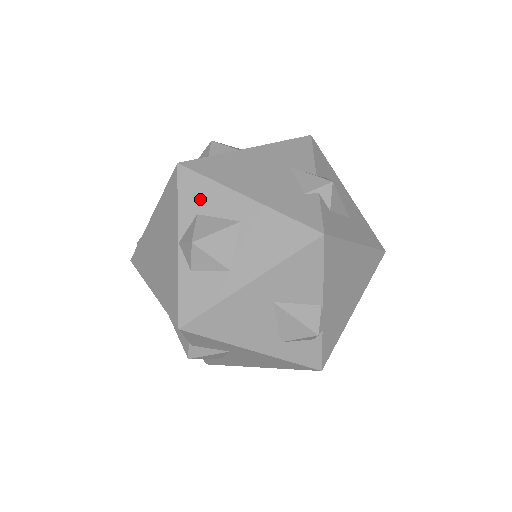
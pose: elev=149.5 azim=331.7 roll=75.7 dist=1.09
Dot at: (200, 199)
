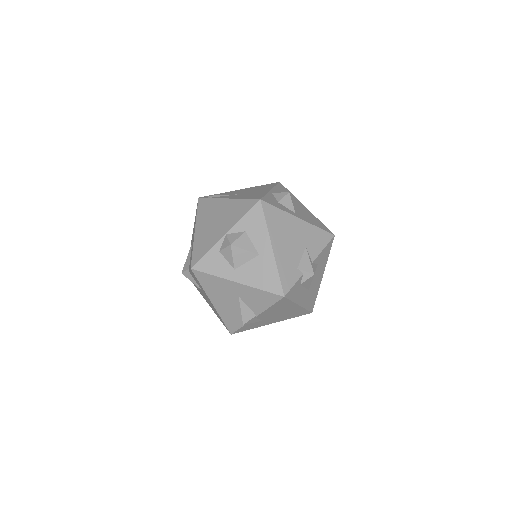
Dot at: (253, 226)
